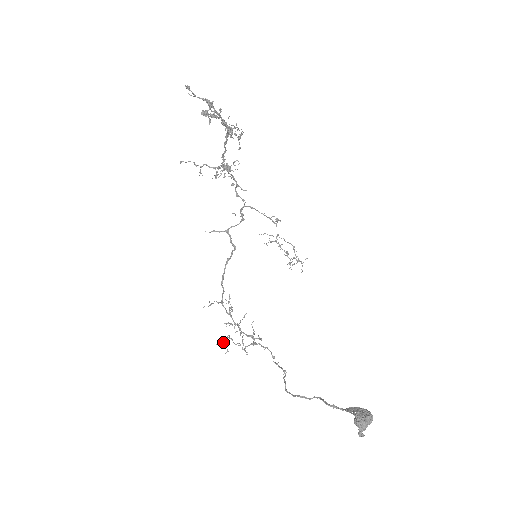
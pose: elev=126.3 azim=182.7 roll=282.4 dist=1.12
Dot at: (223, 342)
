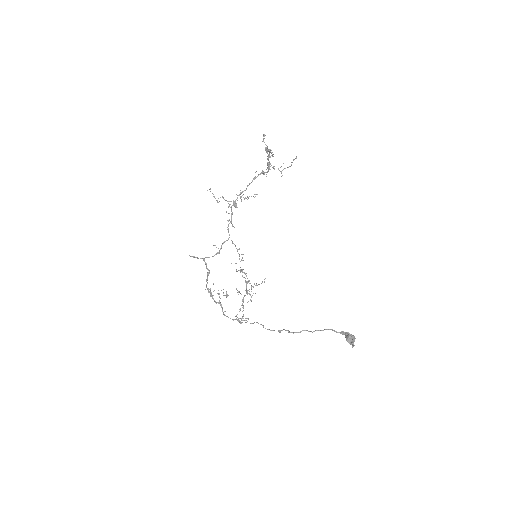
Dot at: occluded
